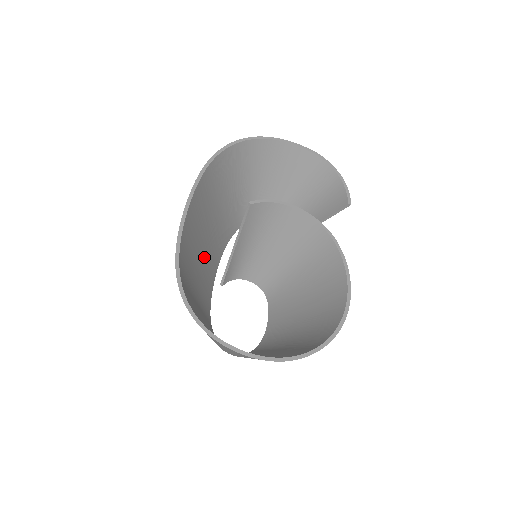
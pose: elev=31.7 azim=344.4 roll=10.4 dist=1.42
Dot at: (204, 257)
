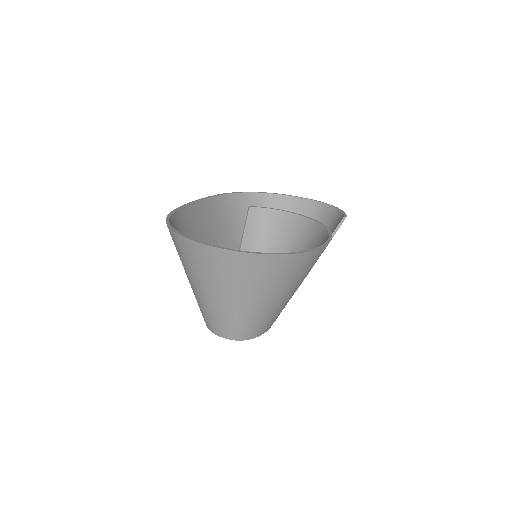
Dot at: occluded
